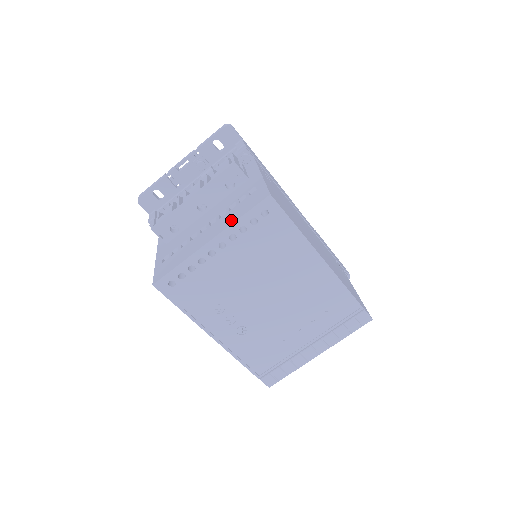
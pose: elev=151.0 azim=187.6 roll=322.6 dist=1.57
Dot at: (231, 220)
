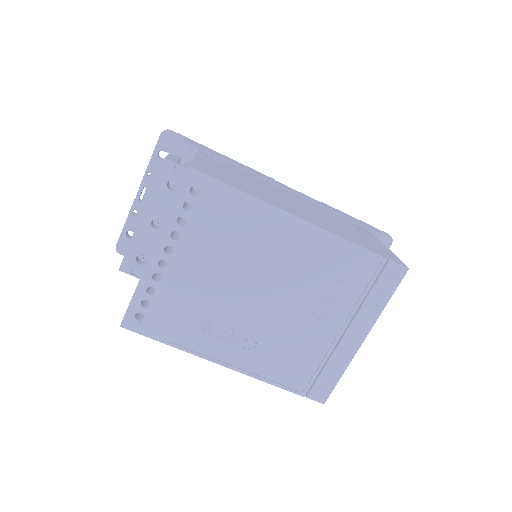
Dot at: occluded
